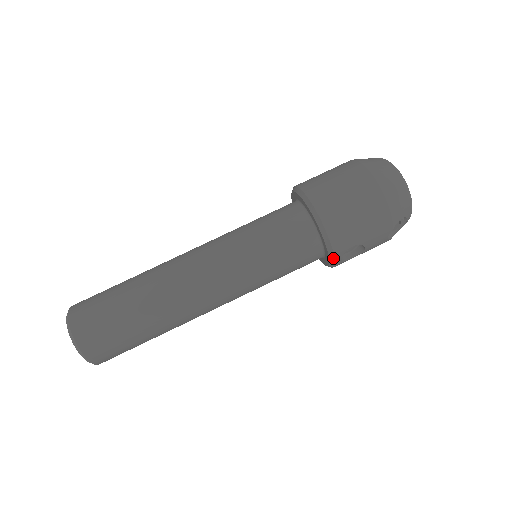
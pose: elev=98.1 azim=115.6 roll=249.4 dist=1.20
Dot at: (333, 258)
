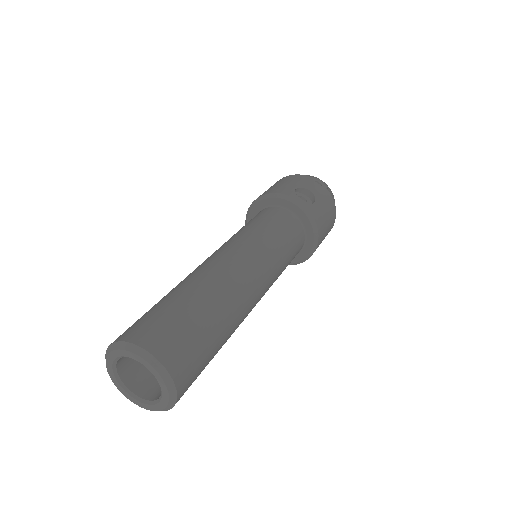
Dot at: (292, 199)
